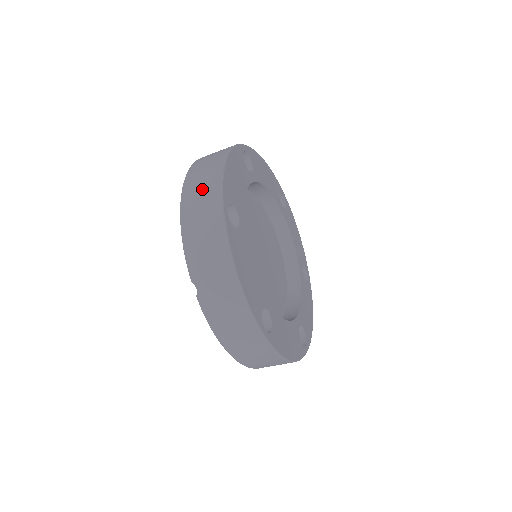
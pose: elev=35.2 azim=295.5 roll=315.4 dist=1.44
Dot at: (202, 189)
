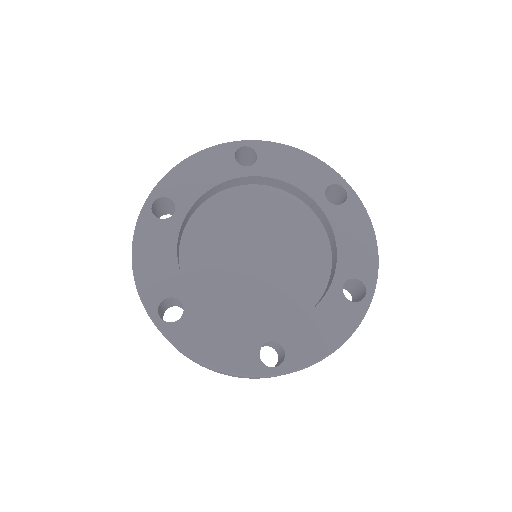
Dot at: occluded
